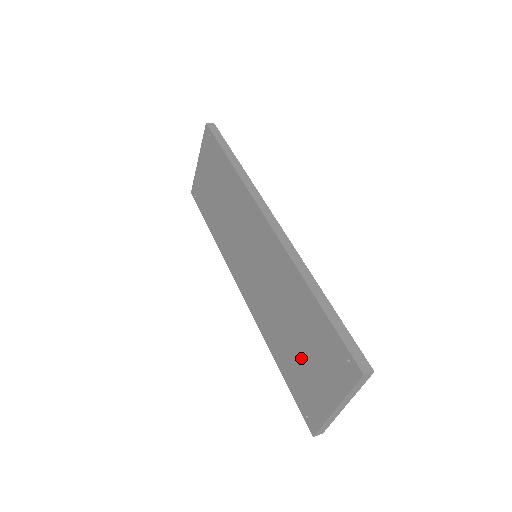
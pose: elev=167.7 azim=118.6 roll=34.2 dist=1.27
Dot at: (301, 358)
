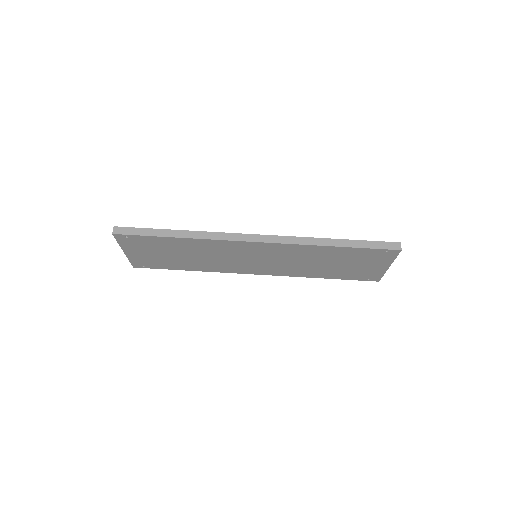
Dot at: (346, 268)
